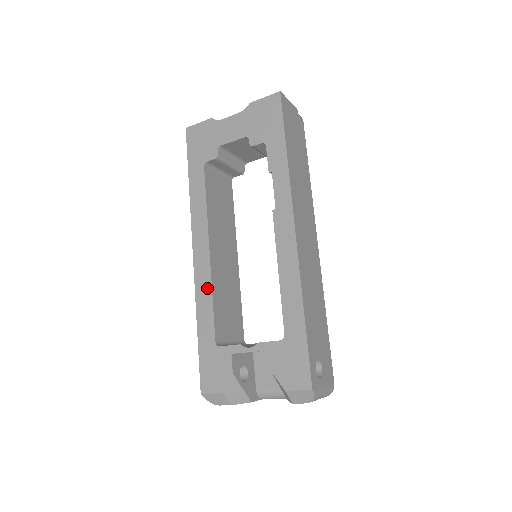
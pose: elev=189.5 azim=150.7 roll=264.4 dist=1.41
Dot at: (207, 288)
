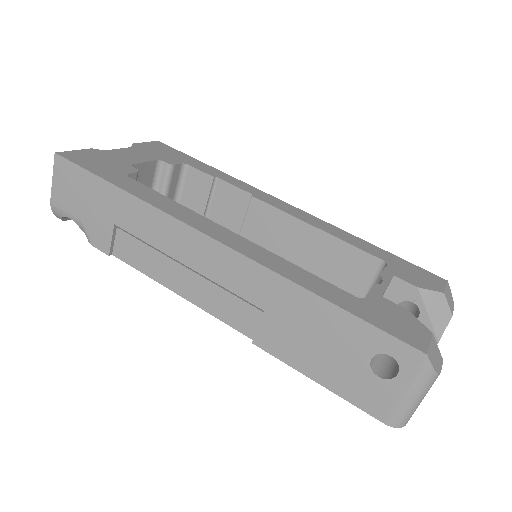
Dot at: (277, 259)
